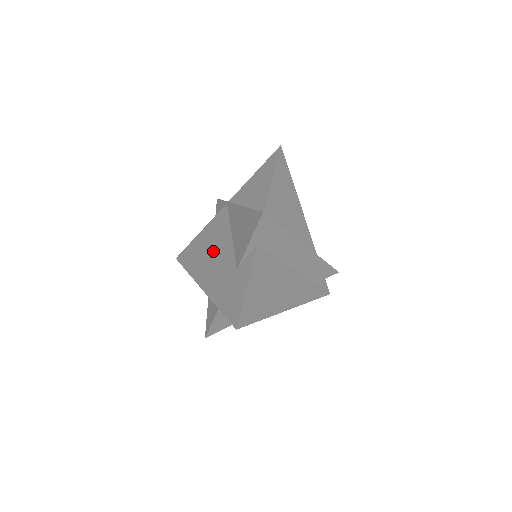
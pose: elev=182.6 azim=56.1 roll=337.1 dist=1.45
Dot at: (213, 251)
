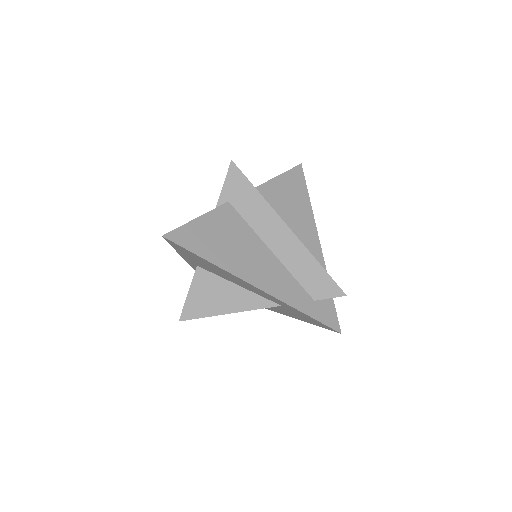
Dot at: occluded
